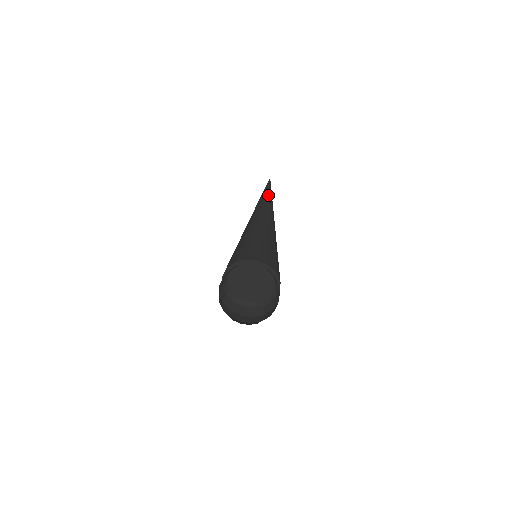
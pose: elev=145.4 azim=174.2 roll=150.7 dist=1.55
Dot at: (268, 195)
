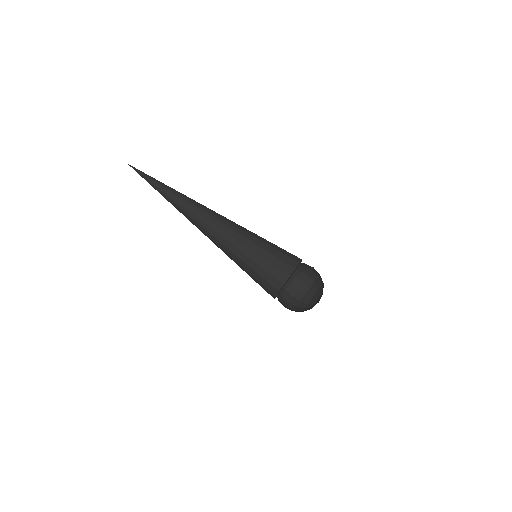
Dot at: (170, 196)
